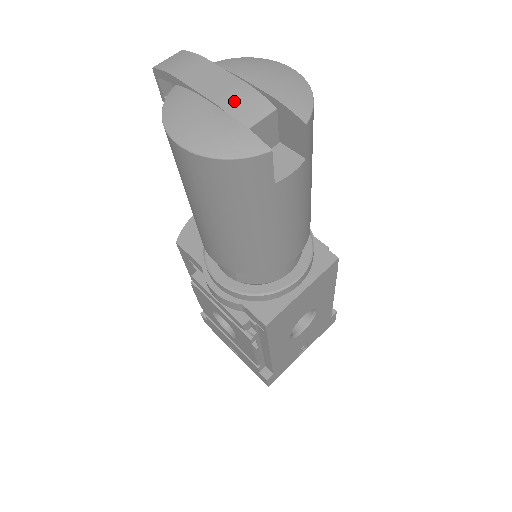
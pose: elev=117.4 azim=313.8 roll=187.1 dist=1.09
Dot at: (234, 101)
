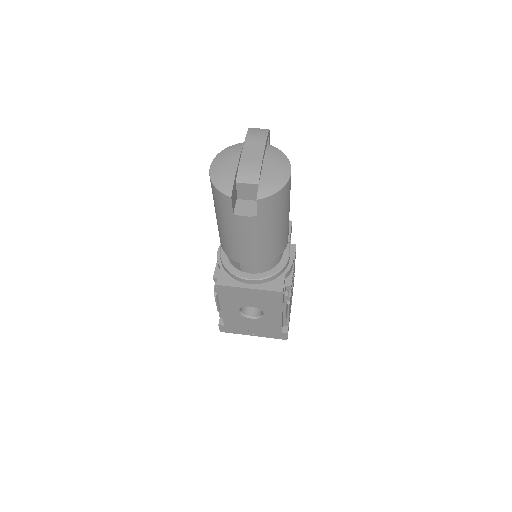
Dot at: (247, 167)
